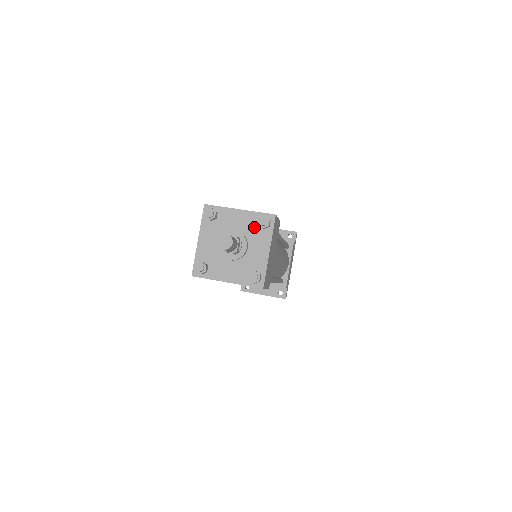
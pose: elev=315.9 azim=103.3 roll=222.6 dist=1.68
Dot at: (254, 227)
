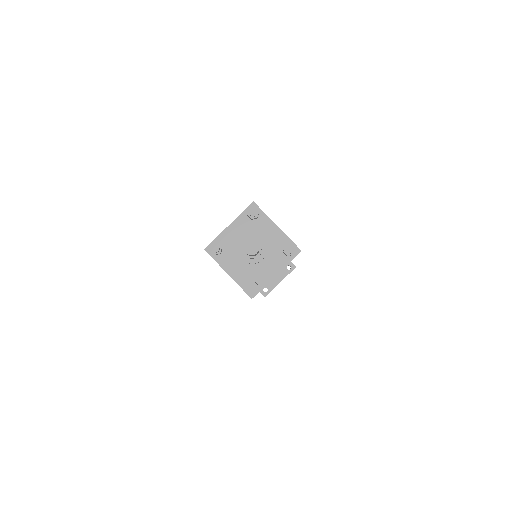
Dot at: (250, 224)
